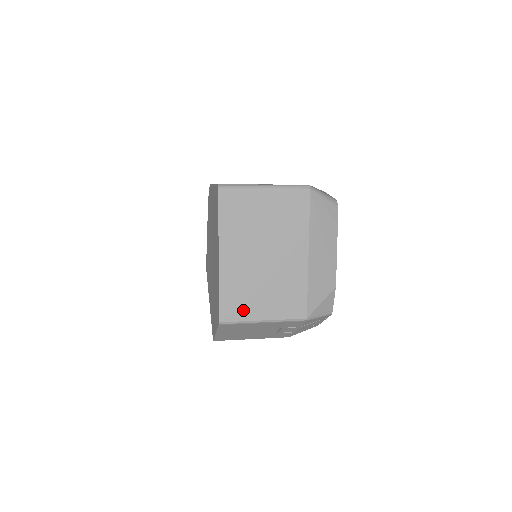
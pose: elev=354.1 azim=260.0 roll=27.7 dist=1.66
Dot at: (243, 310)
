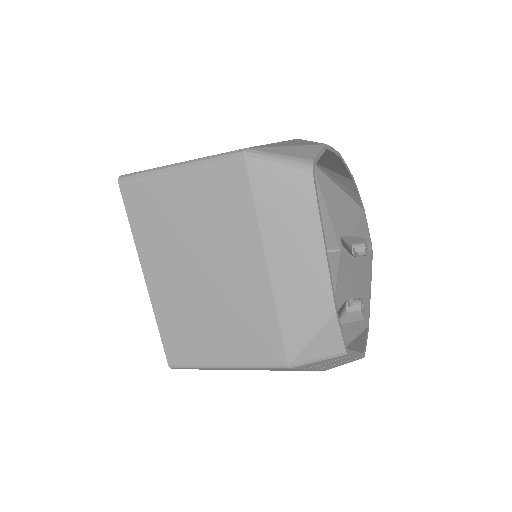
Dot at: (194, 351)
